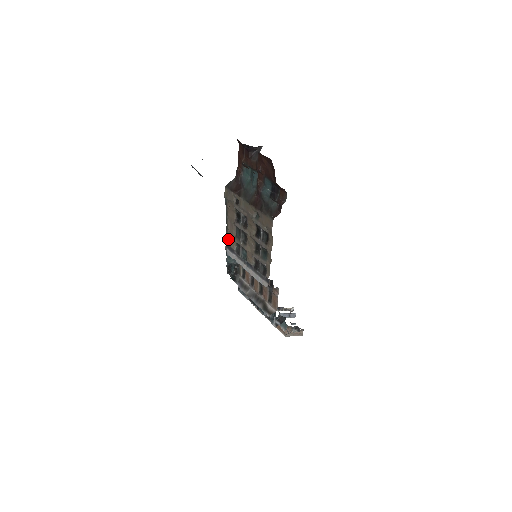
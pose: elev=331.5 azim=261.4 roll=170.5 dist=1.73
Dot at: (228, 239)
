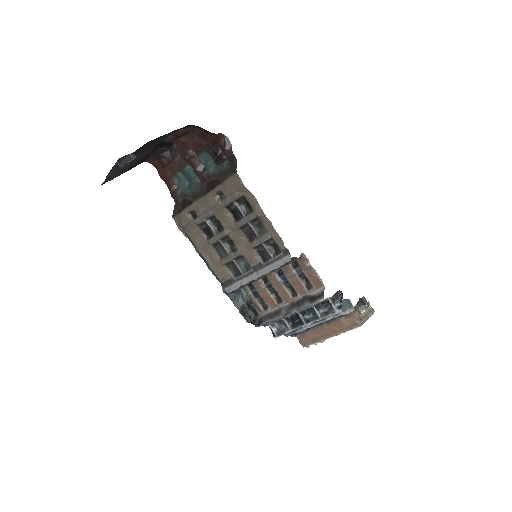
Dot at: (217, 276)
